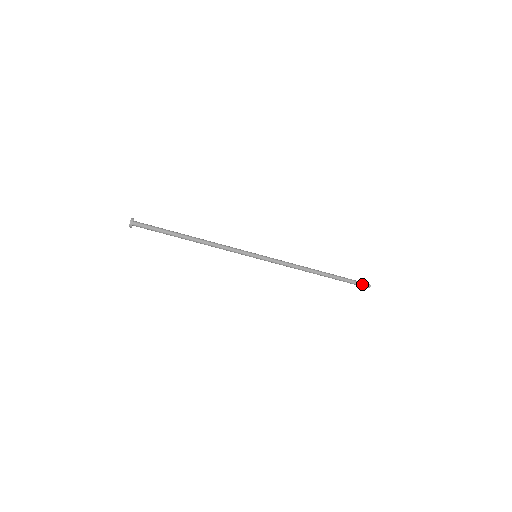
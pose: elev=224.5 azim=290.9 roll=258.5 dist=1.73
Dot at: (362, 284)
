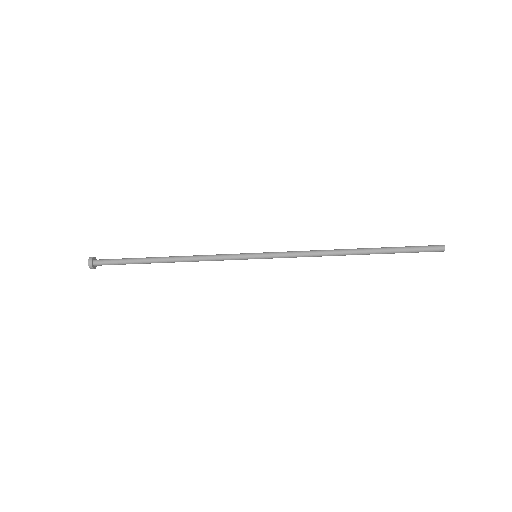
Dot at: (429, 247)
